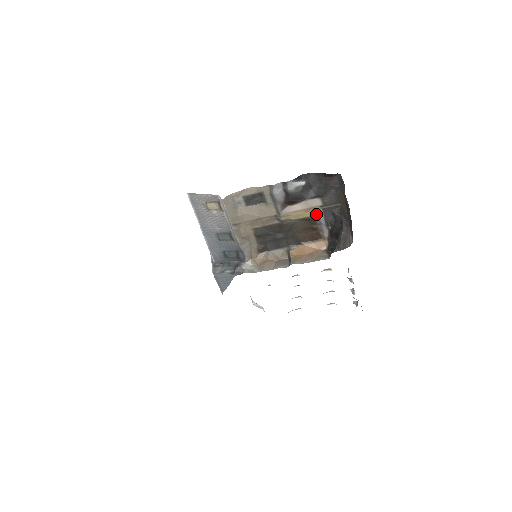
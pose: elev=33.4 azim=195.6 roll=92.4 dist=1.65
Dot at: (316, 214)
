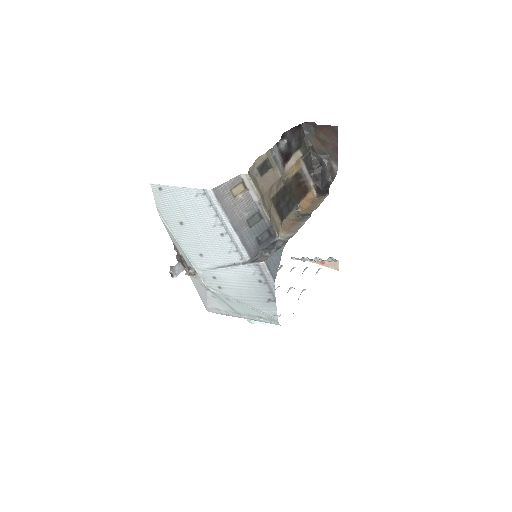
Dot at: (300, 167)
